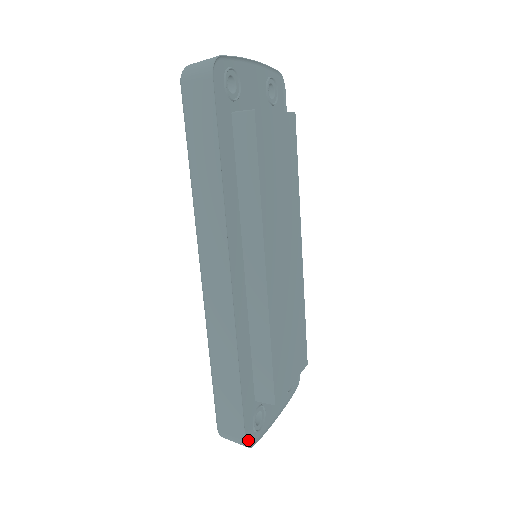
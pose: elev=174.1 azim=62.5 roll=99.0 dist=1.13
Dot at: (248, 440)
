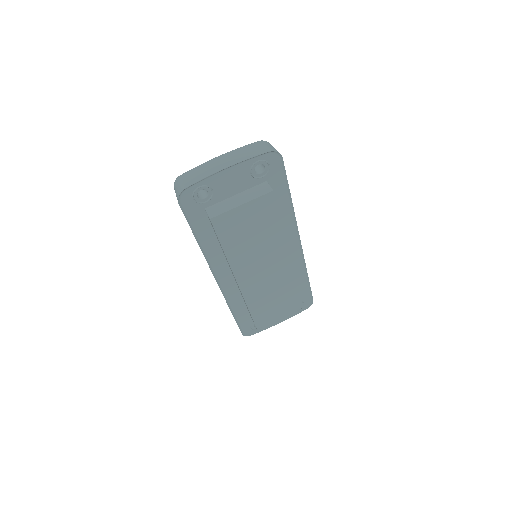
Dot at: (246, 333)
